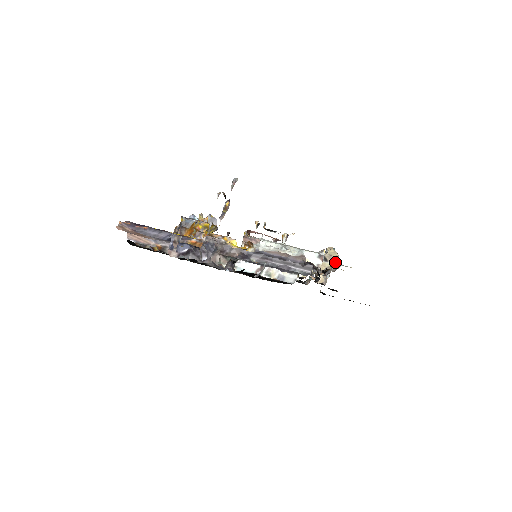
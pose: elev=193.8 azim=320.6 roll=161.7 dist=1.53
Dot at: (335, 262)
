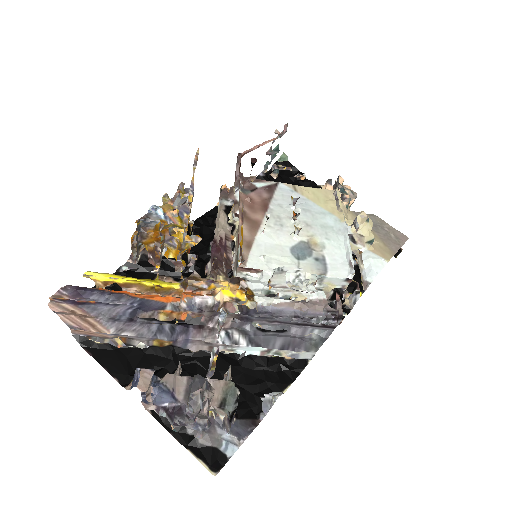
Dot at: (366, 244)
